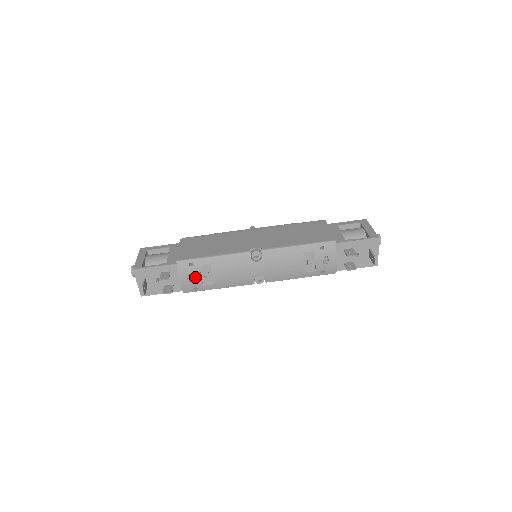
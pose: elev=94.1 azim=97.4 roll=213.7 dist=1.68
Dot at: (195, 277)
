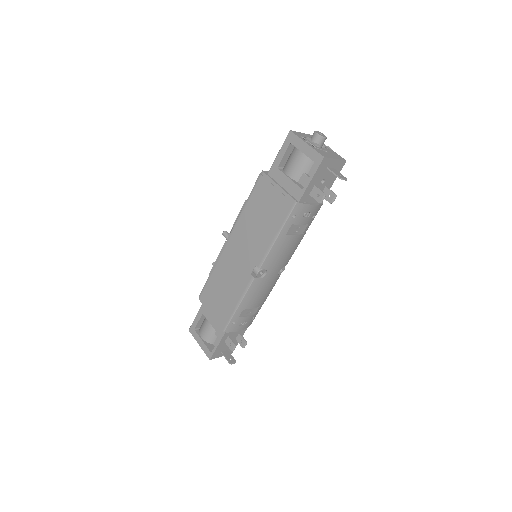
Dot at: (245, 321)
